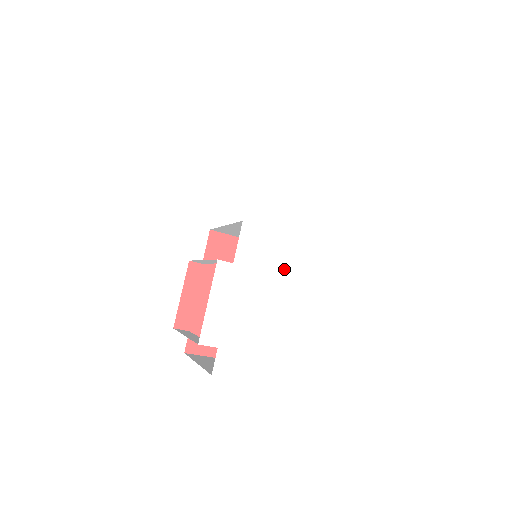
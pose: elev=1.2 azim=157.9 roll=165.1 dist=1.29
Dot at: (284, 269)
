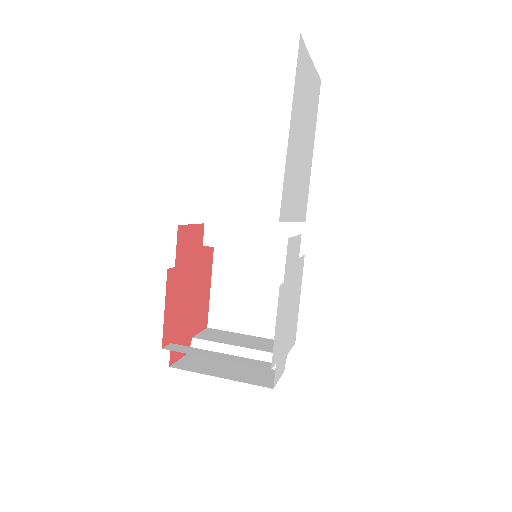
Dot at: (295, 269)
